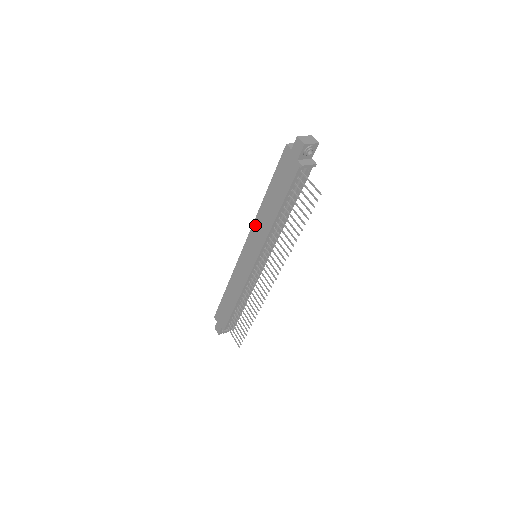
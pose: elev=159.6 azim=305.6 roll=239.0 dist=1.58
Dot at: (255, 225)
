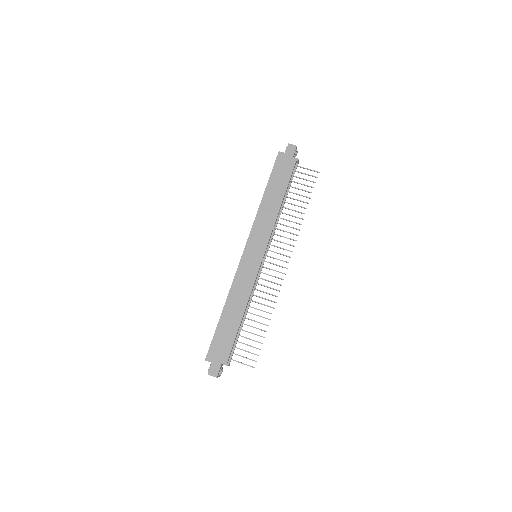
Dot at: (257, 223)
